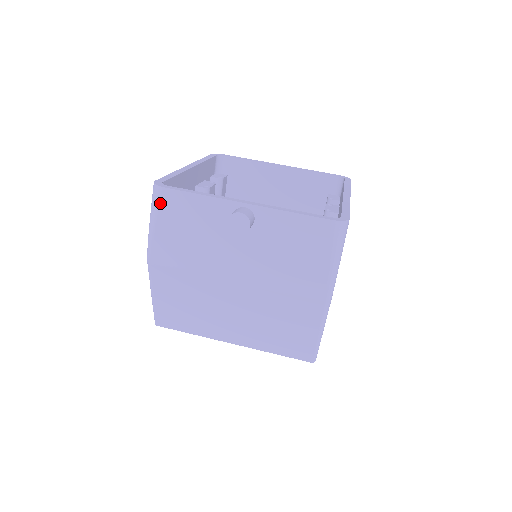
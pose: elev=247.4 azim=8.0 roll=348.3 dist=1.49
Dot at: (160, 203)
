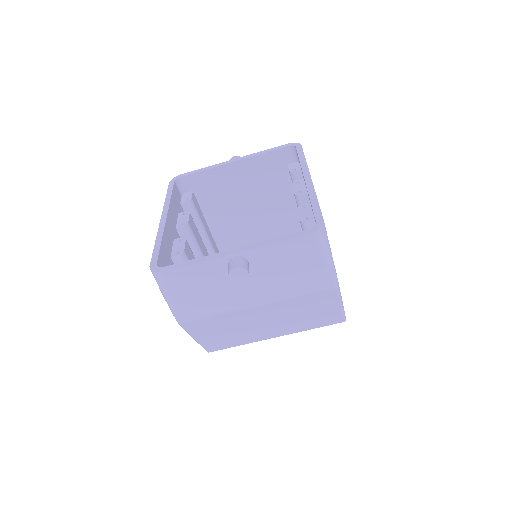
Dot at: (165, 284)
